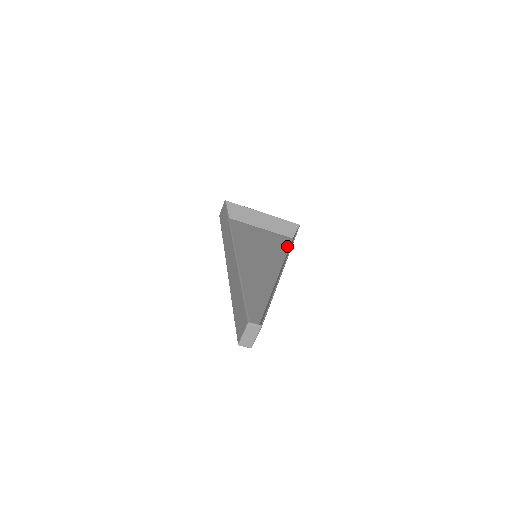
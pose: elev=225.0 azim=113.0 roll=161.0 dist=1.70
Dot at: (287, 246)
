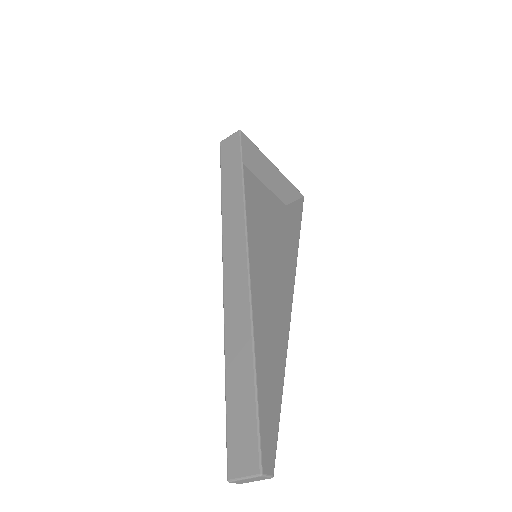
Dot at: (281, 223)
